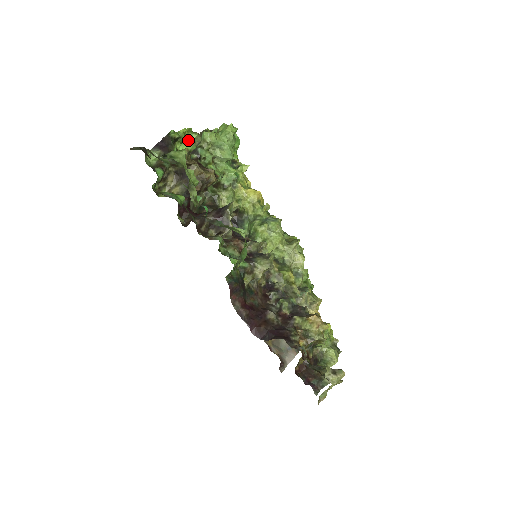
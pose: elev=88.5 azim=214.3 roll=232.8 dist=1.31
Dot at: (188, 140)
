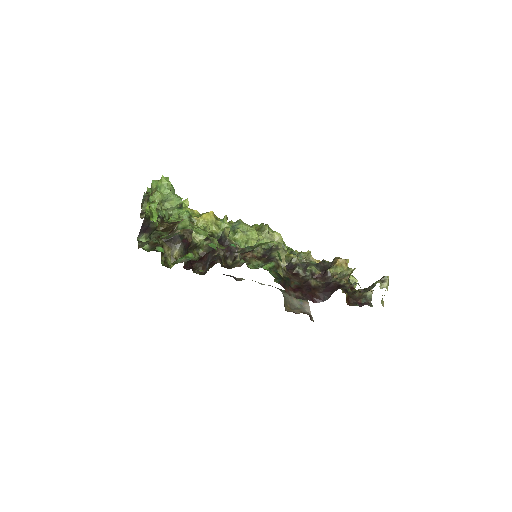
Dot at: (154, 211)
